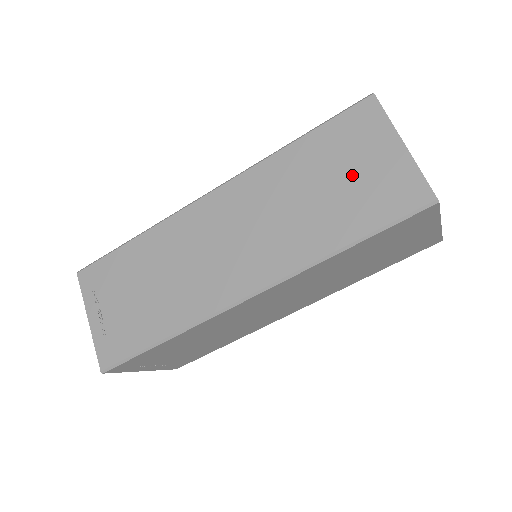
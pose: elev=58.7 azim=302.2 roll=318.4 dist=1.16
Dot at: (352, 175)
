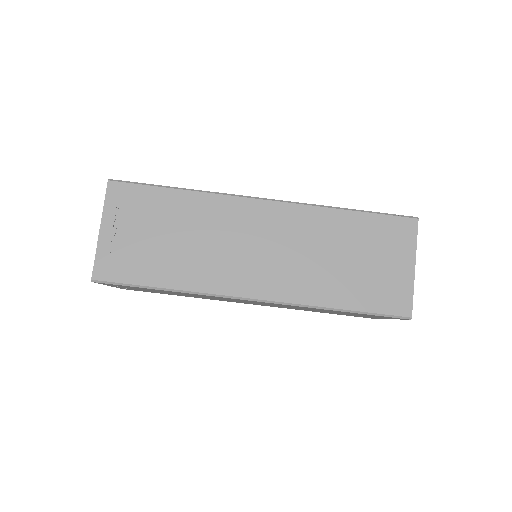
Dot at: (372, 264)
